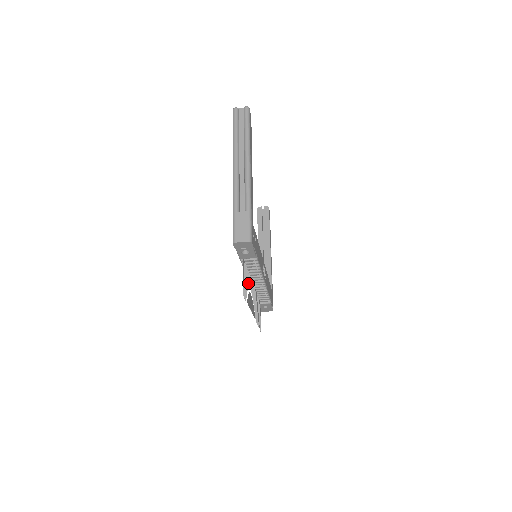
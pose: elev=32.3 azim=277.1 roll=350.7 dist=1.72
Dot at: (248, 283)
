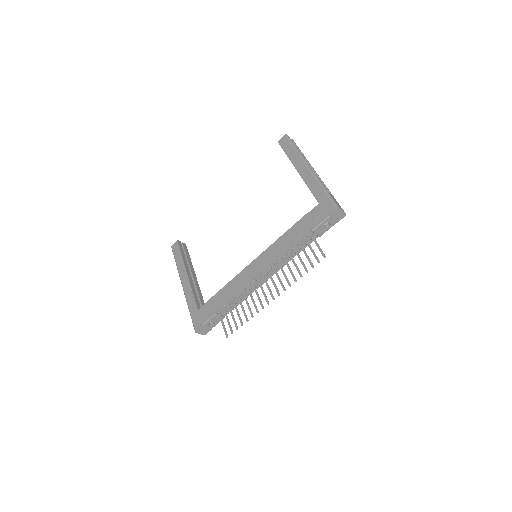
Dot at: occluded
